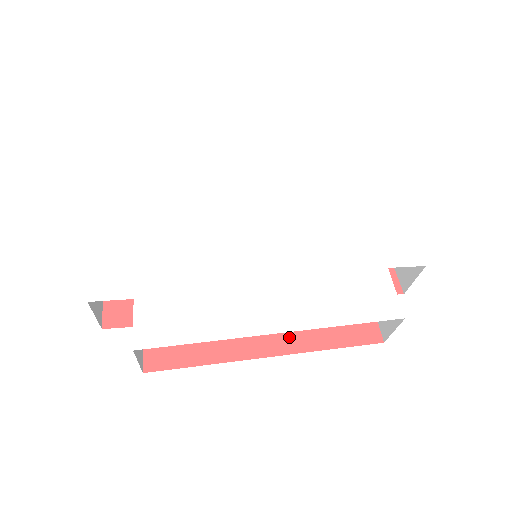
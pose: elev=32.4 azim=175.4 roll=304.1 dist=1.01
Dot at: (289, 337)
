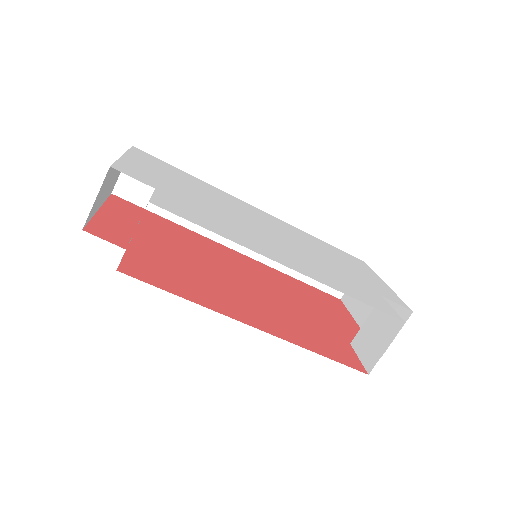
Dot at: (275, 327)
